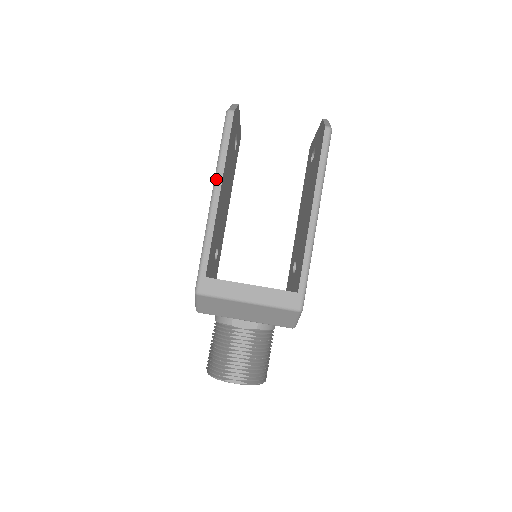
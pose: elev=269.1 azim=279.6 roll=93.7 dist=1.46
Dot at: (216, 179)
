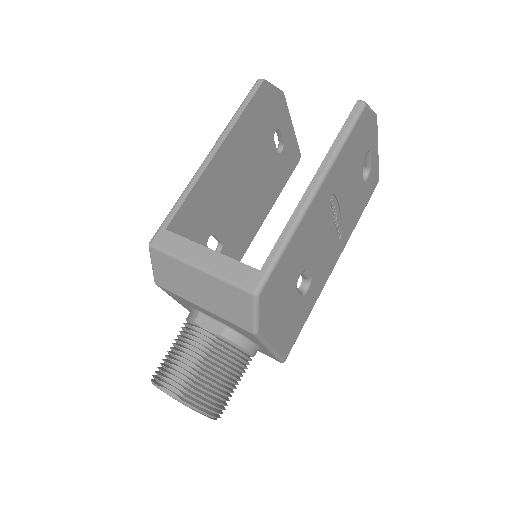
Dot at: (220, 137)
